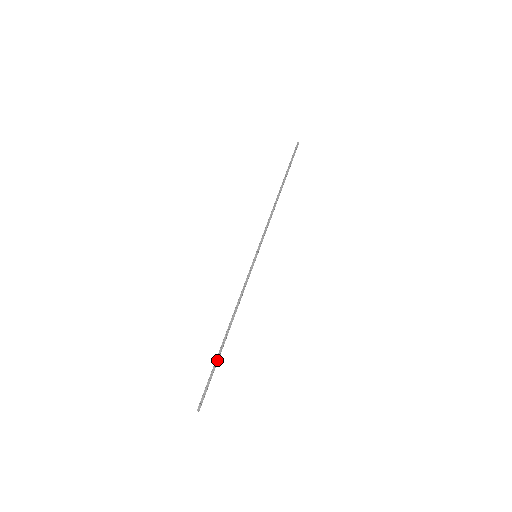
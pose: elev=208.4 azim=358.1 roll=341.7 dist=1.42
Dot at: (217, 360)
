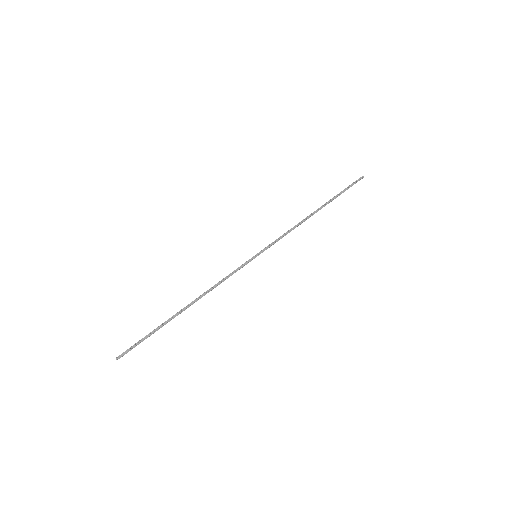
Dot at: (161, 326)
